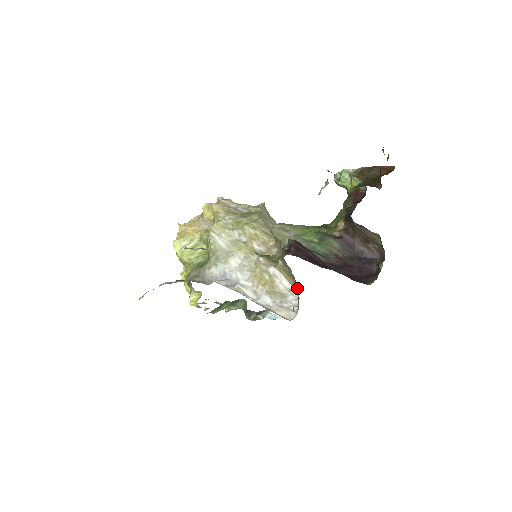
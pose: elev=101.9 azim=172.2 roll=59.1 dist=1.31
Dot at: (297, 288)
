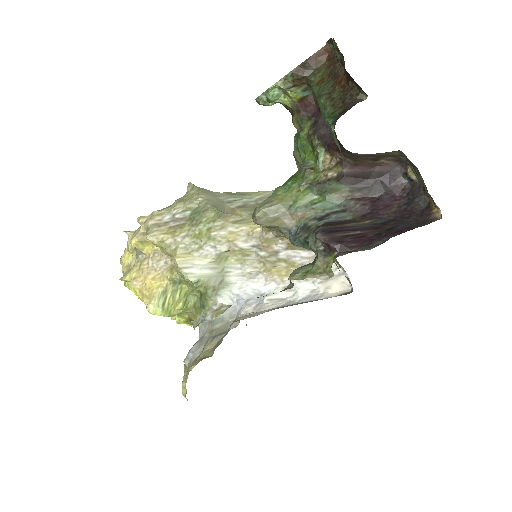
Dot at: occluded
